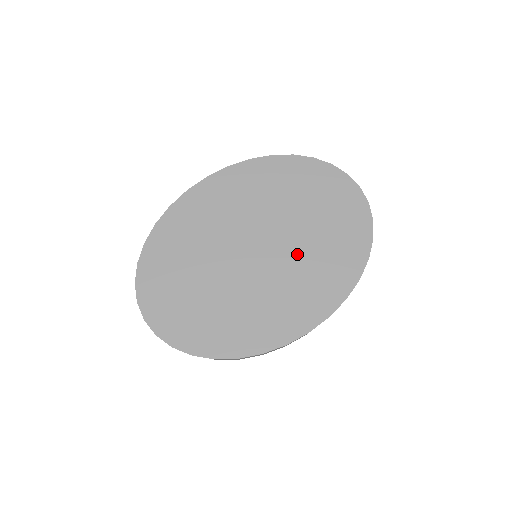
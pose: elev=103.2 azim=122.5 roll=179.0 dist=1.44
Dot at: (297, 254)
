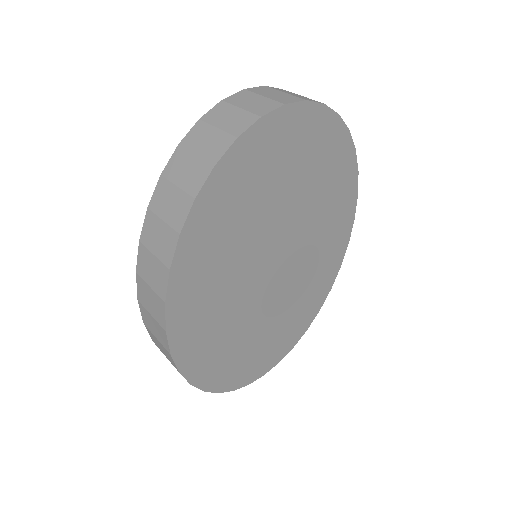
Dot at: (303, 225)
